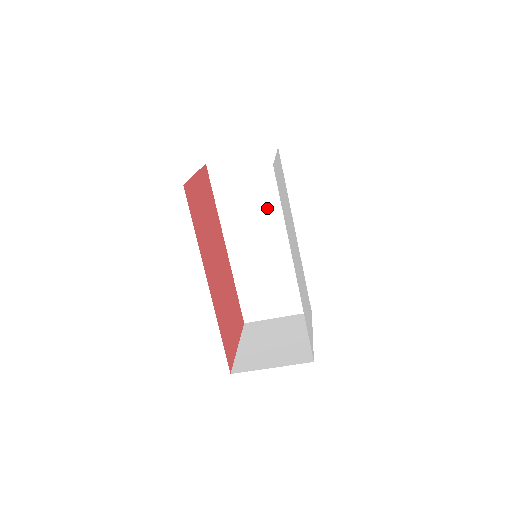
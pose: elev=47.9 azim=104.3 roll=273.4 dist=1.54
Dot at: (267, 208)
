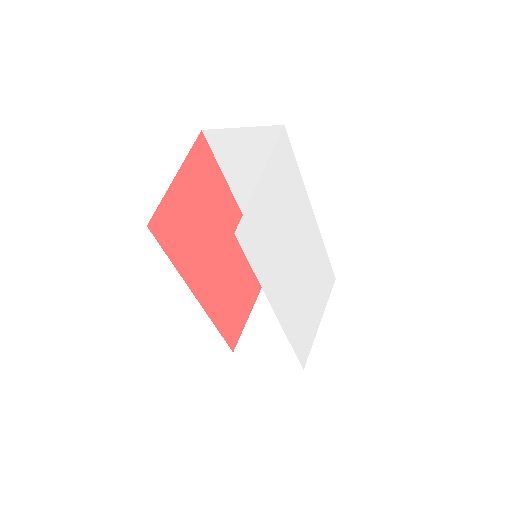
Dot at: occluded
